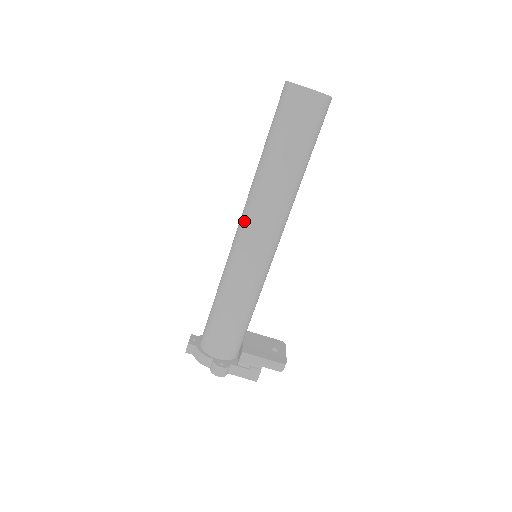
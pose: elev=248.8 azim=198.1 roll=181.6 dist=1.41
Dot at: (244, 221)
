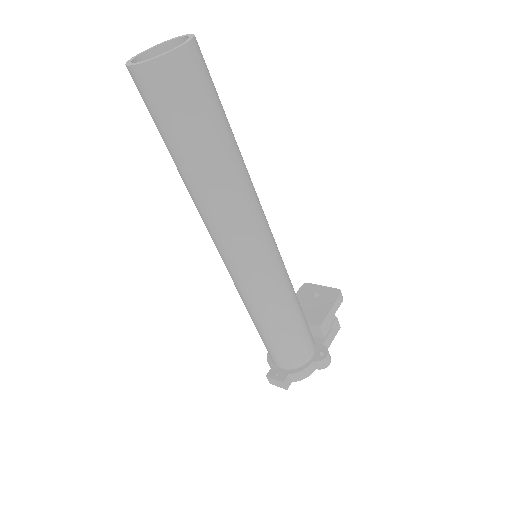
Dot at: (236, 243)
